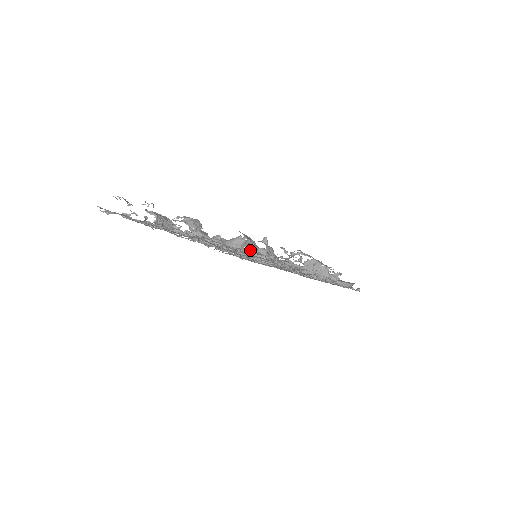
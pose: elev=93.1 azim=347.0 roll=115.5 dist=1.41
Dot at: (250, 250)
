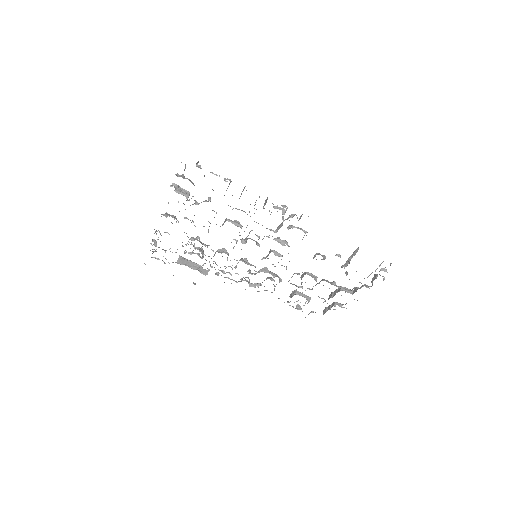
Dot at: (184, 195)
